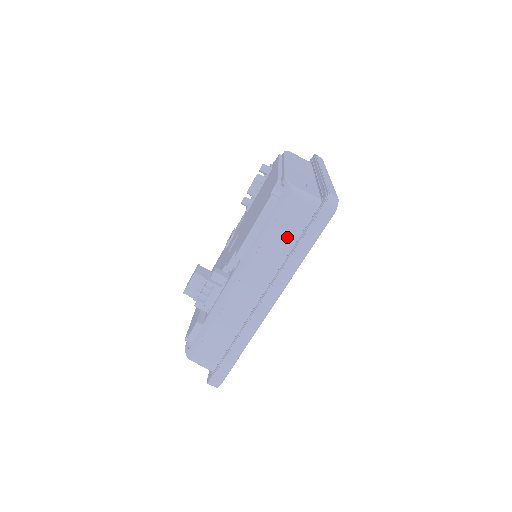
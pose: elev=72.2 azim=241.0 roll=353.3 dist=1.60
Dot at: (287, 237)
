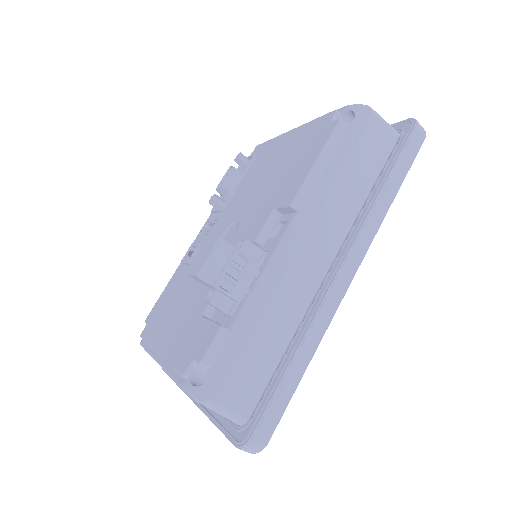
Dot at: (365, 174)
